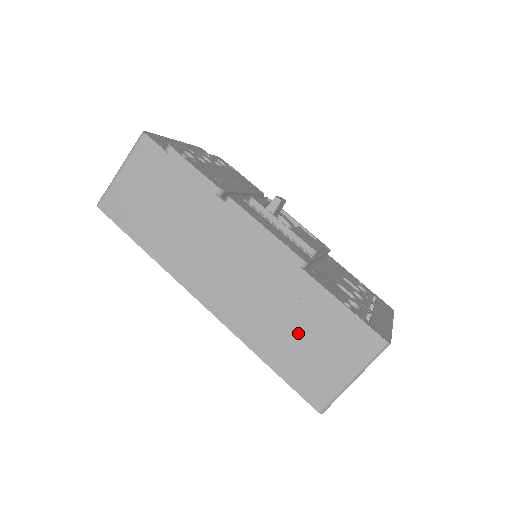
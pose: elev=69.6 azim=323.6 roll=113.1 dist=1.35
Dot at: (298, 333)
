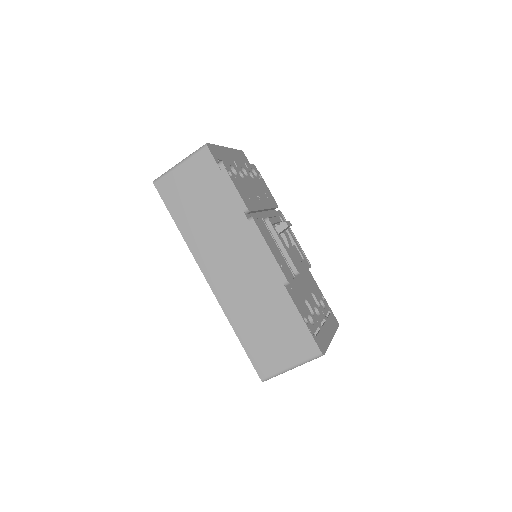
Dot at: (266, 326)
